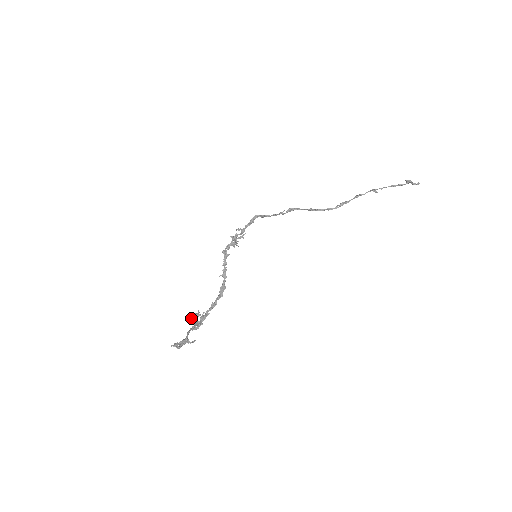
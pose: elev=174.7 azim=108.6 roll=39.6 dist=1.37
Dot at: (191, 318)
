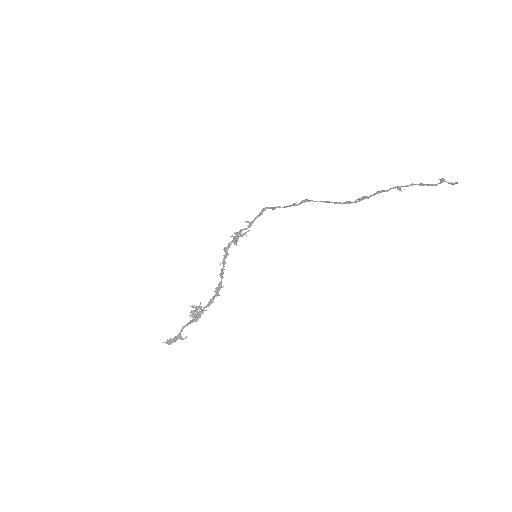
Dot at: occluded
